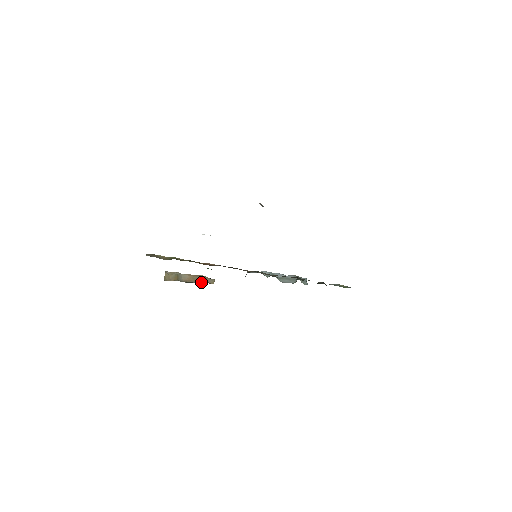
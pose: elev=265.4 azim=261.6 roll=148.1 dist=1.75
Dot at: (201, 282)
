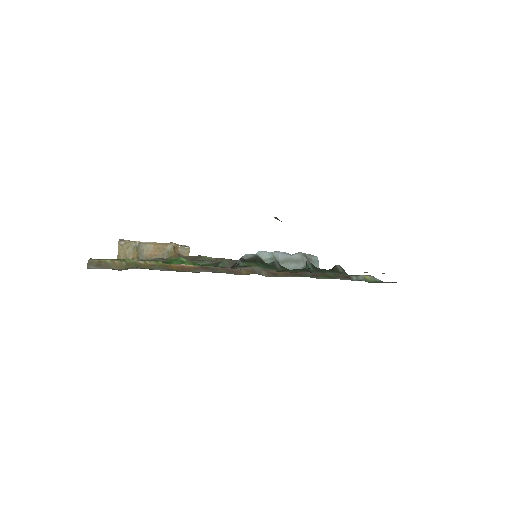
Dot at: (171, 258)
